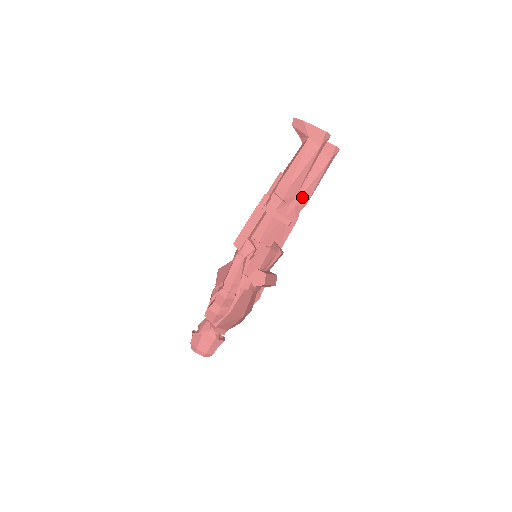
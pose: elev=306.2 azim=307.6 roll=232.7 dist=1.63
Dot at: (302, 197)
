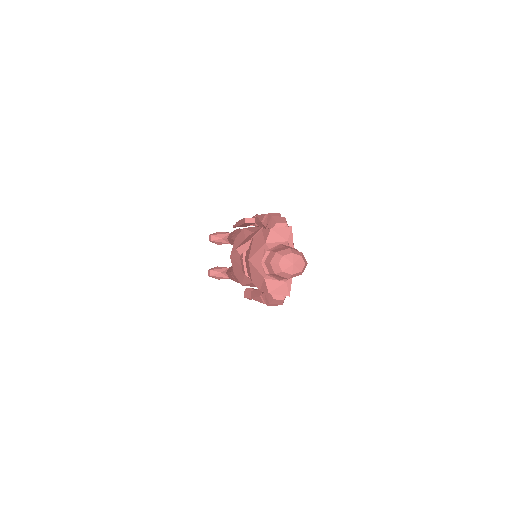
Dot at: occluded
